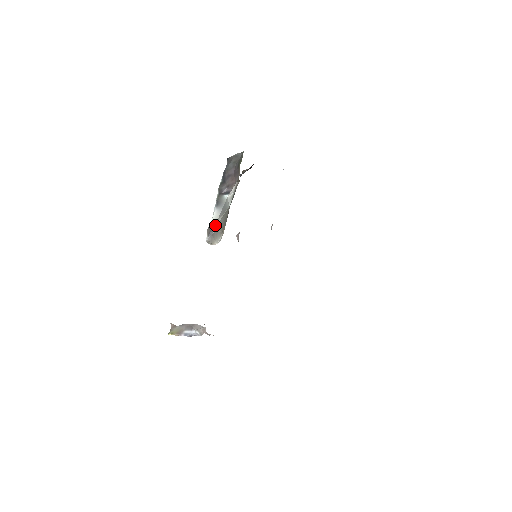
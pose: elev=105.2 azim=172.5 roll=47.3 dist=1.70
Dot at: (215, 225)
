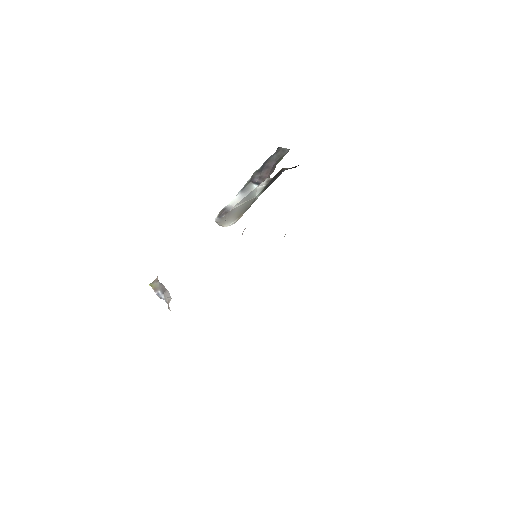
Dot at: (229, 210)
